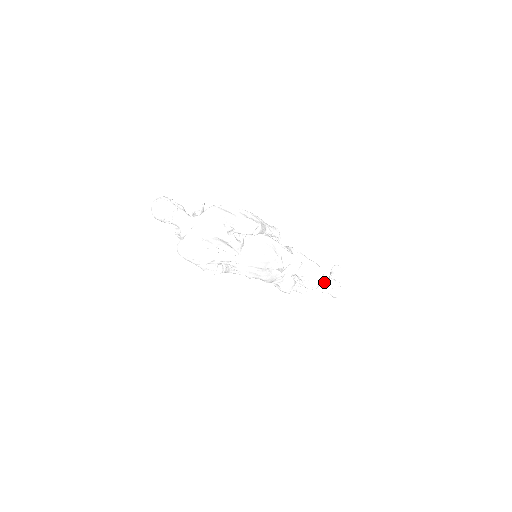
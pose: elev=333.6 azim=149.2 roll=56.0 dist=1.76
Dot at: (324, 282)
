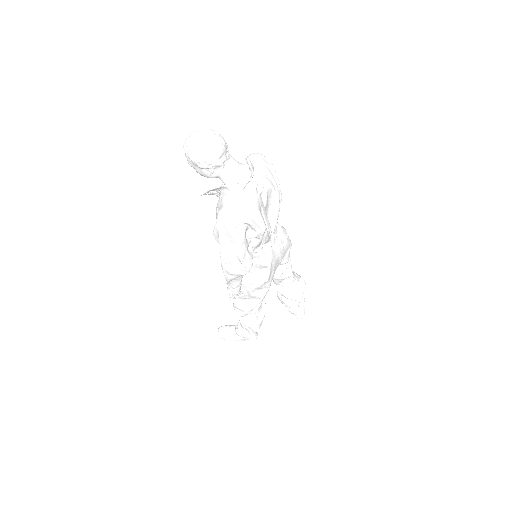
Dot at: occluded
